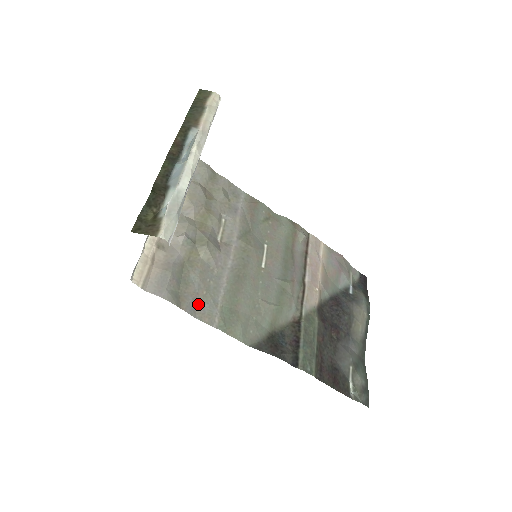
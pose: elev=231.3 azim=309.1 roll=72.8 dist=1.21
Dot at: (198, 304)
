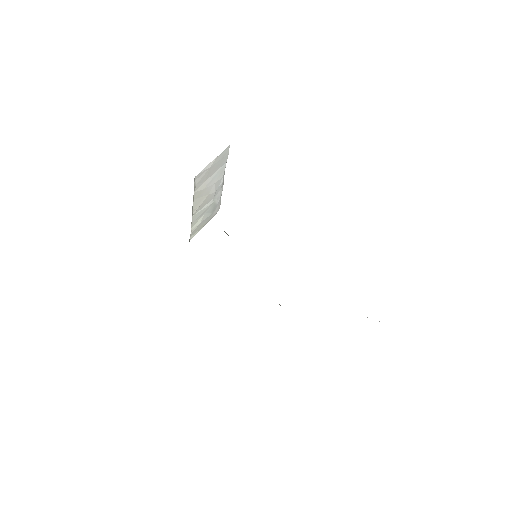
Dot at: occluded
